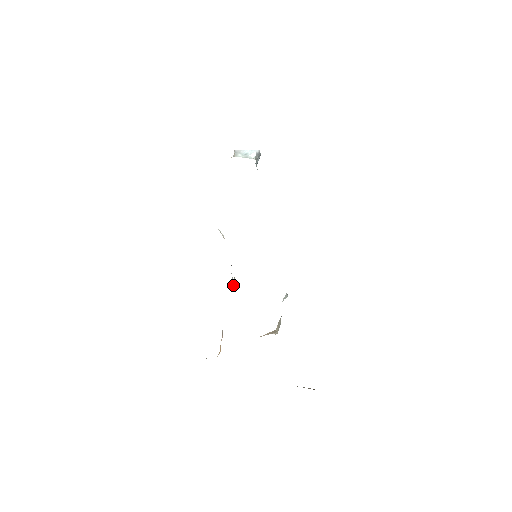
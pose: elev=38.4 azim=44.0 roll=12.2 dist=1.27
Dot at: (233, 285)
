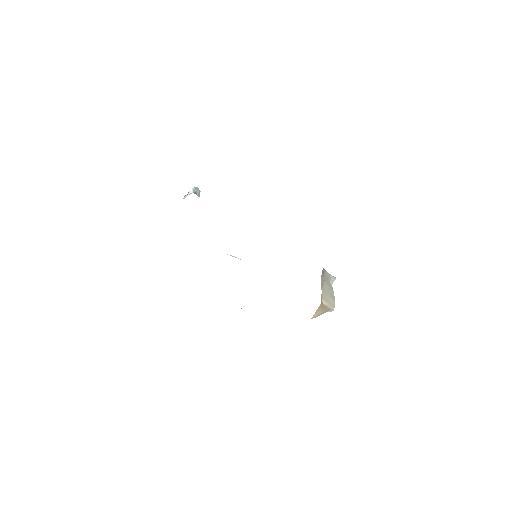
Dot at: occluded
